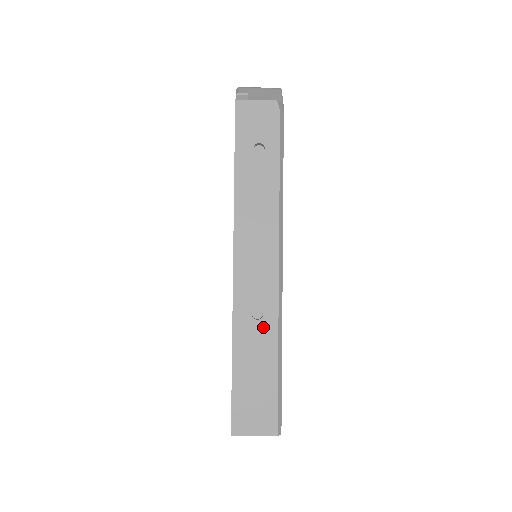
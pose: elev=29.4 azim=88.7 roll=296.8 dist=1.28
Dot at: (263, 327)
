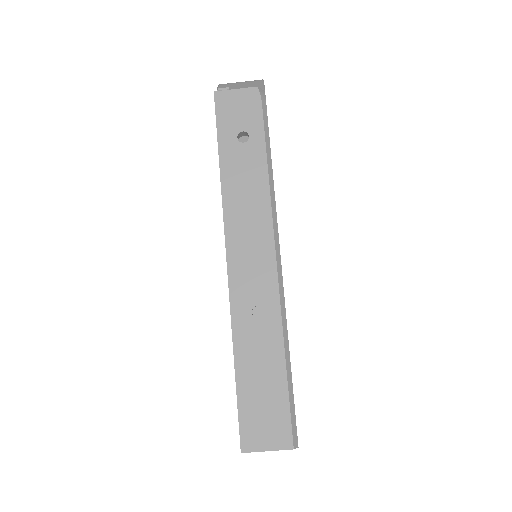
Dot at: (265, 326)
